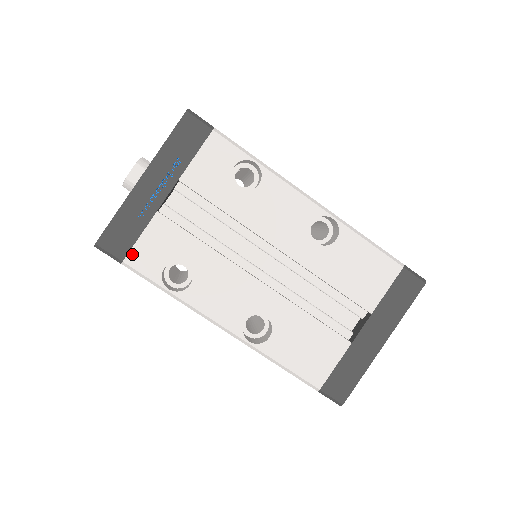
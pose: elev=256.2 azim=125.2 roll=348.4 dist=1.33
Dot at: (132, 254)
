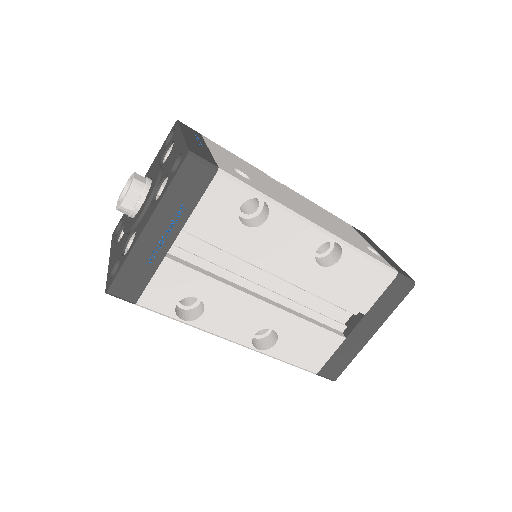
Dot at: (144, 296)
